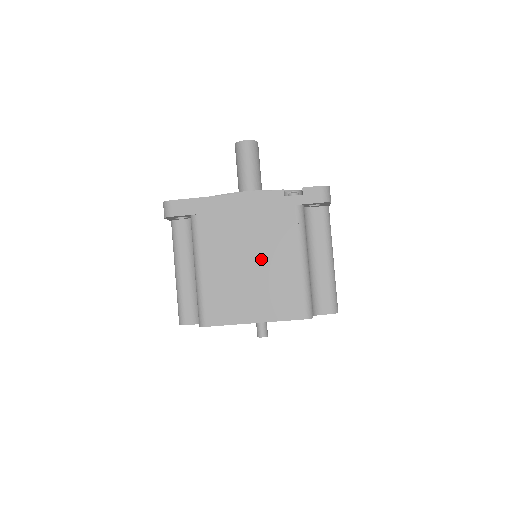
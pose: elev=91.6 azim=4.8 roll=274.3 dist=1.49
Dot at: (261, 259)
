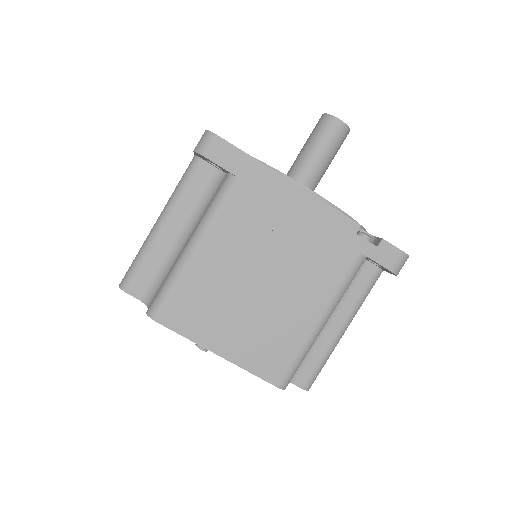
Dot at: (277, 287)
